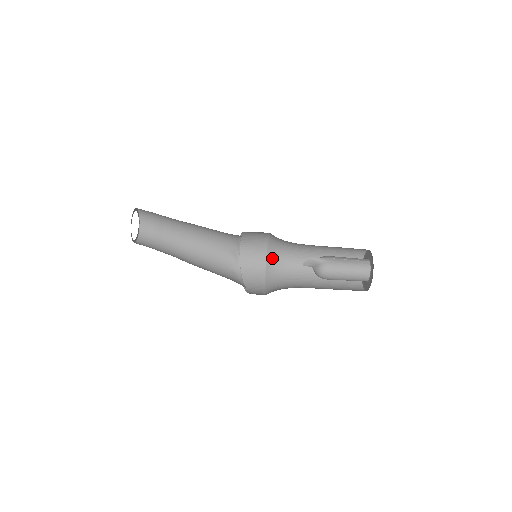
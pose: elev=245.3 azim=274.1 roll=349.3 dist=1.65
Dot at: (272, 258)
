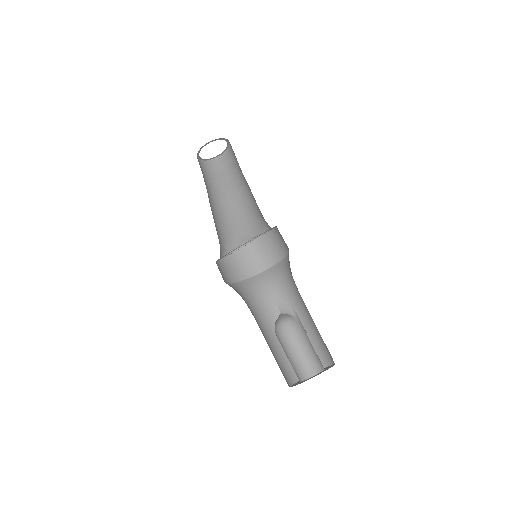
Dot at: (259, 280)
